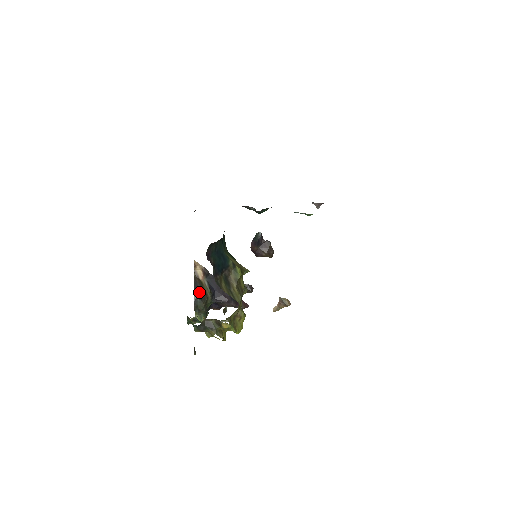
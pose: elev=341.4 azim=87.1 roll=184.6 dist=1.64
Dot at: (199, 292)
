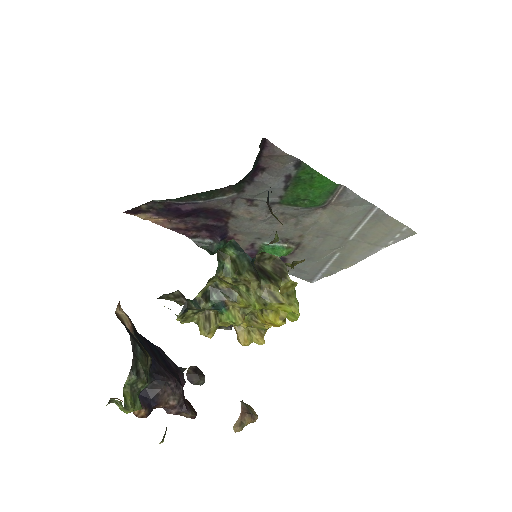
Dot at: (135, 340)
